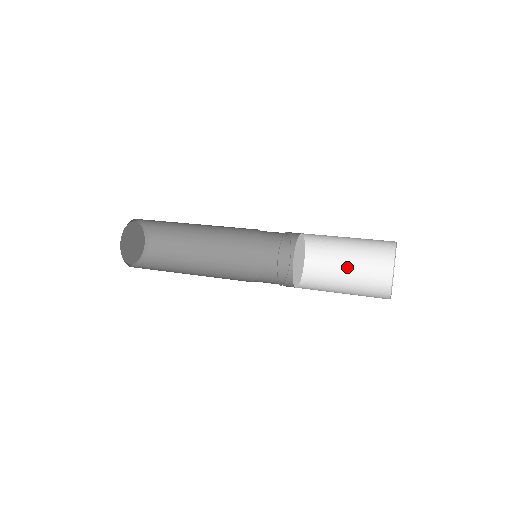
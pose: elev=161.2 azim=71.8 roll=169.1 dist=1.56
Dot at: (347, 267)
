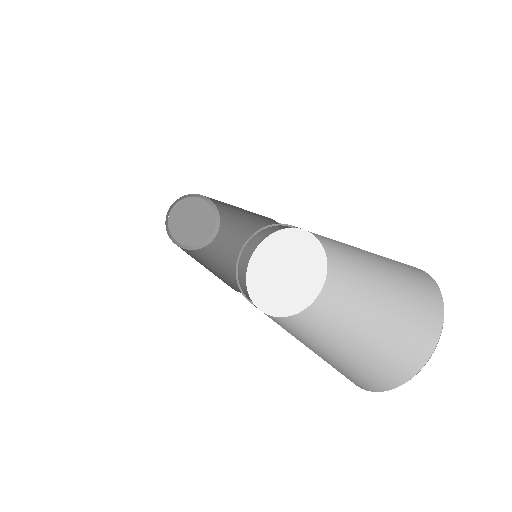
Dot at: (349, 337)
